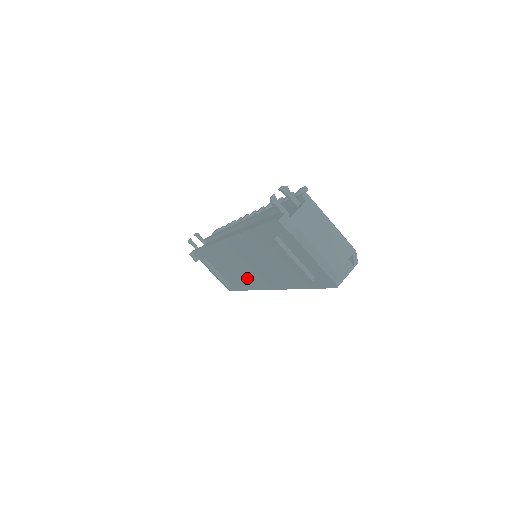
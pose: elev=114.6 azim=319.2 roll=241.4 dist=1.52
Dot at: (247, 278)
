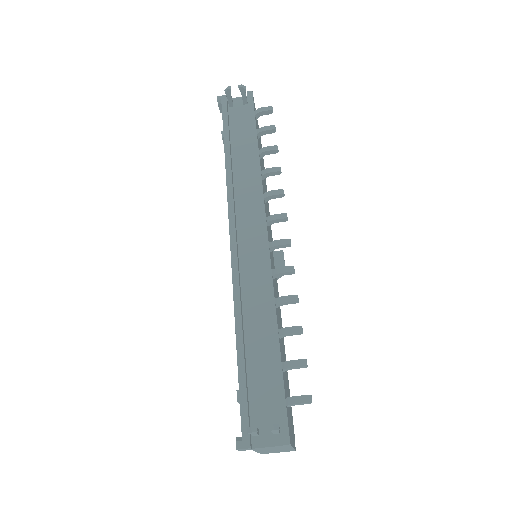
Dot at: occluded
